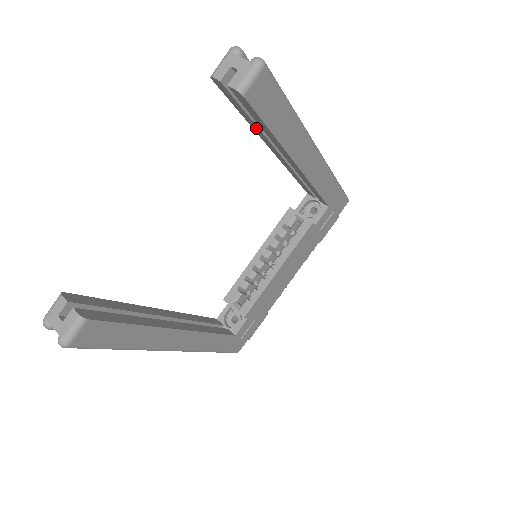
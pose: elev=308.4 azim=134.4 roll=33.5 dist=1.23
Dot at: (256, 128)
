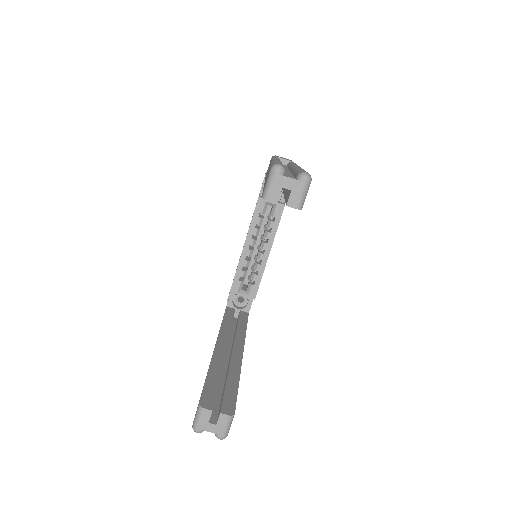
Dot at: occluded
